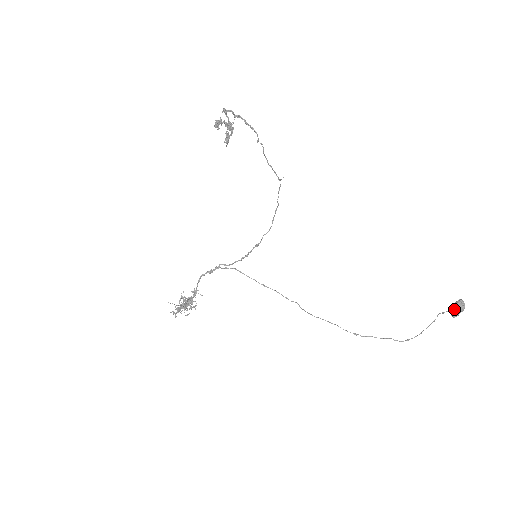
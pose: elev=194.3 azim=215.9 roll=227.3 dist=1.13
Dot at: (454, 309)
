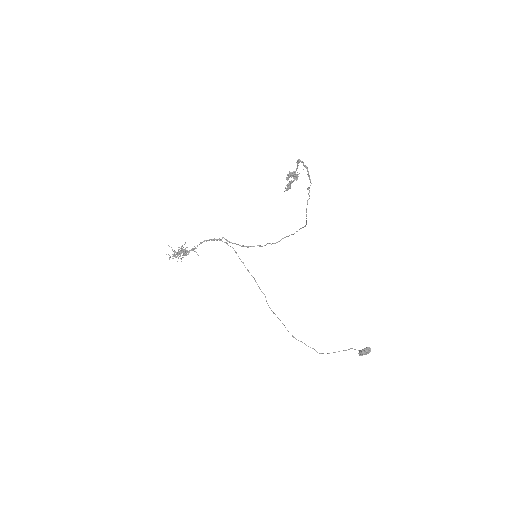
Dot at: (363, 352)
